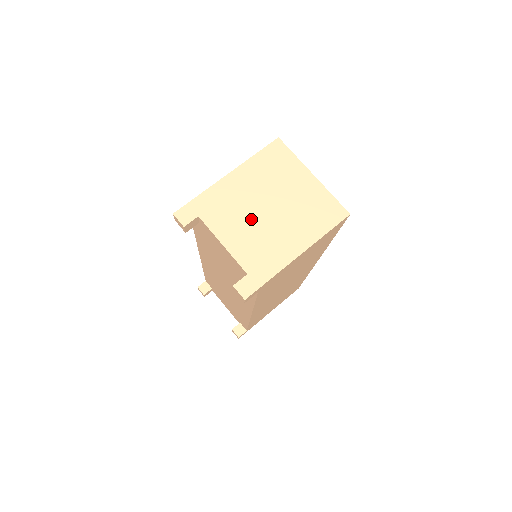
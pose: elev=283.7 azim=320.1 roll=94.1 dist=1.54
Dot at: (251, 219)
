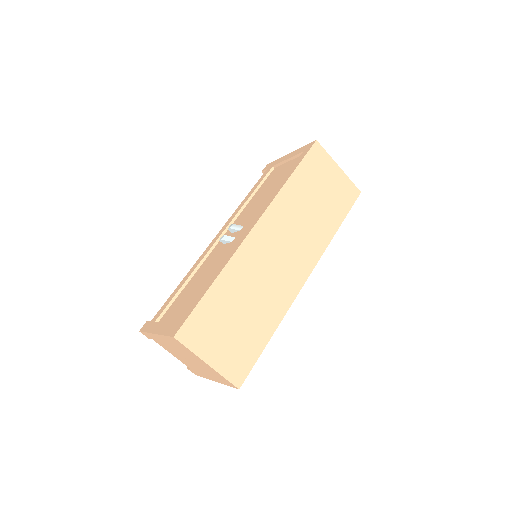
Dot at: (181, 356)
